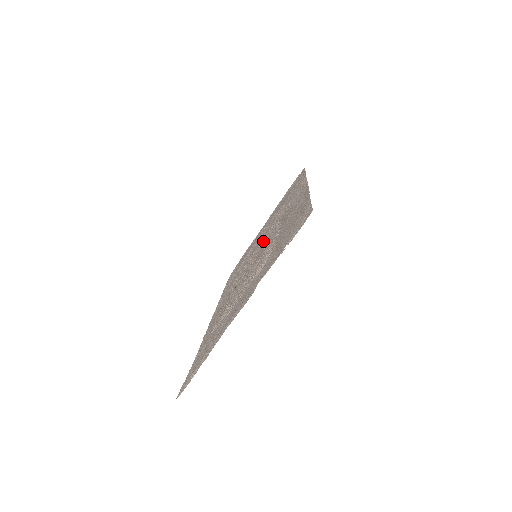
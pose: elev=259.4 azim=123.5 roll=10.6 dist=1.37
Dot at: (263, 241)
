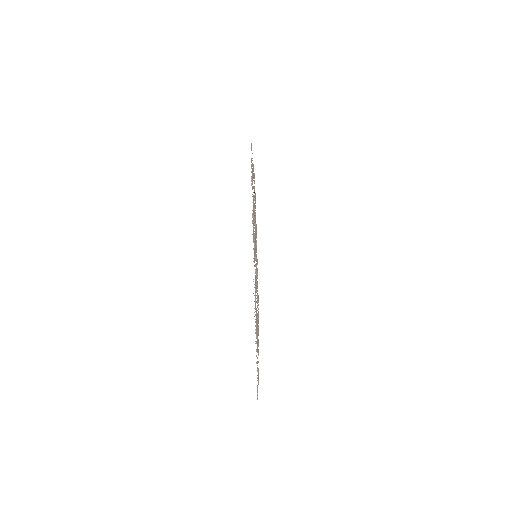
Dot at: occluded
